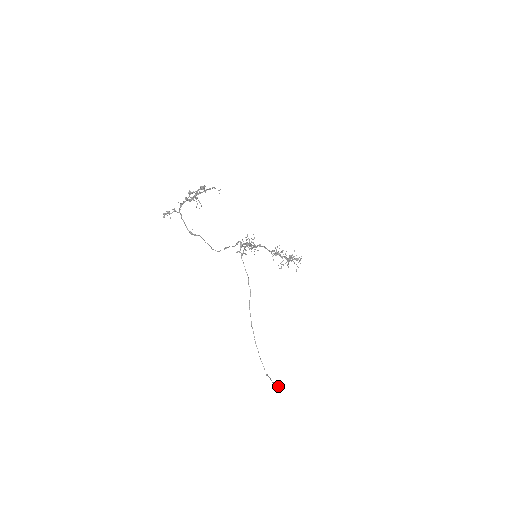
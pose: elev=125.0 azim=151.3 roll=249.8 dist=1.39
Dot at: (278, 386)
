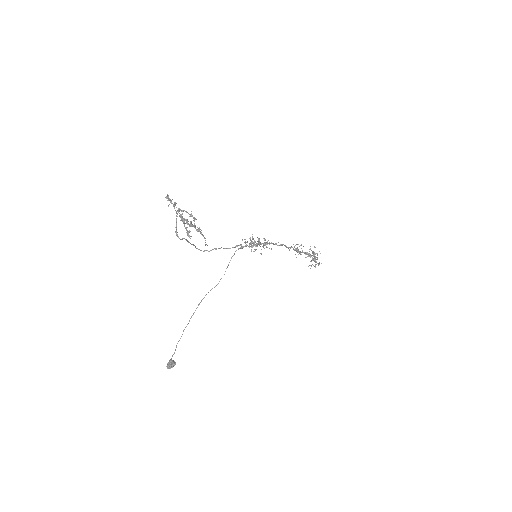
Dot at: (169, 368)
